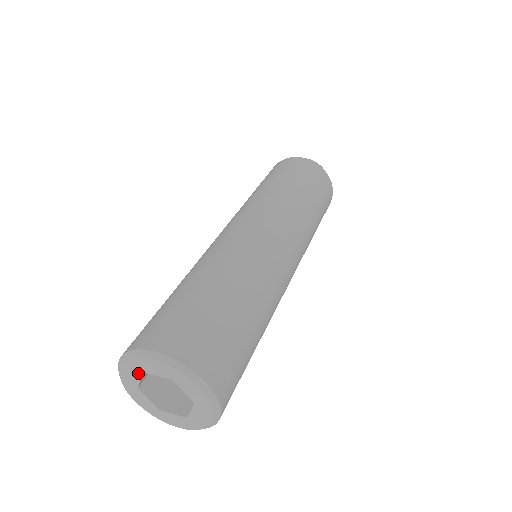
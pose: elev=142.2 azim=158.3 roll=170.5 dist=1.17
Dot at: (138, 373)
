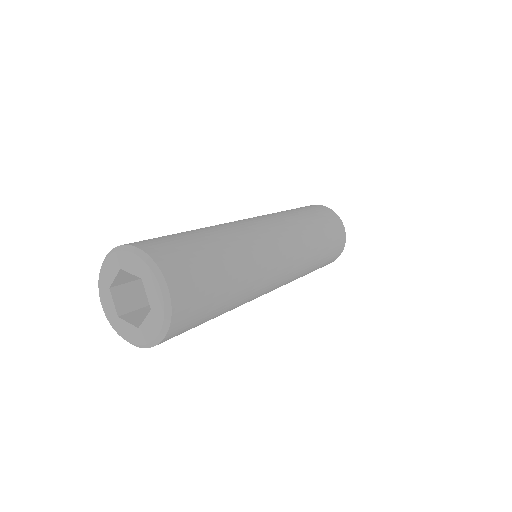
Dot at: (109, 294)
